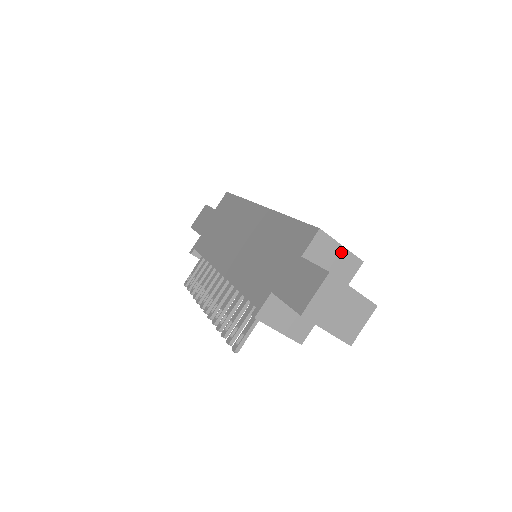
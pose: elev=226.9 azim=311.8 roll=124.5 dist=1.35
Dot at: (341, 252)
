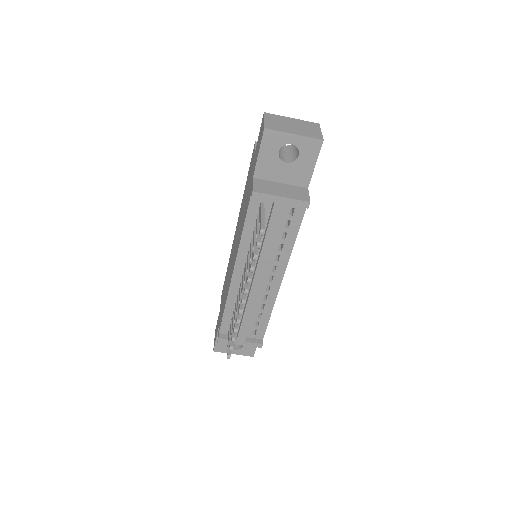
Dot at: occluded
